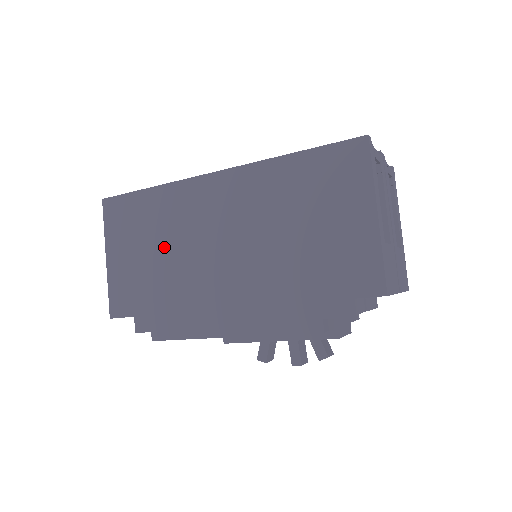
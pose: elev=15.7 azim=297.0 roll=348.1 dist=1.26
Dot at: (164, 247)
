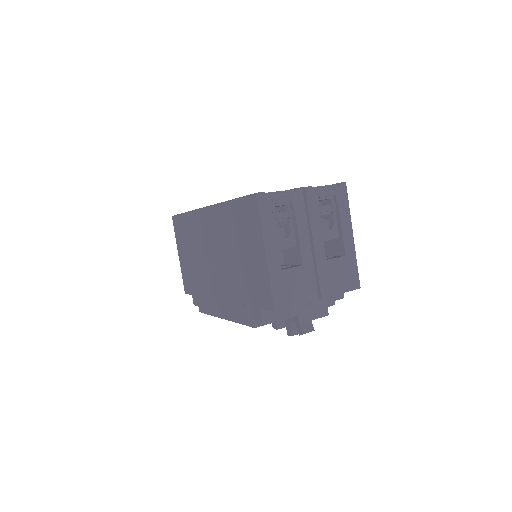
Dot at: (195, 254)
